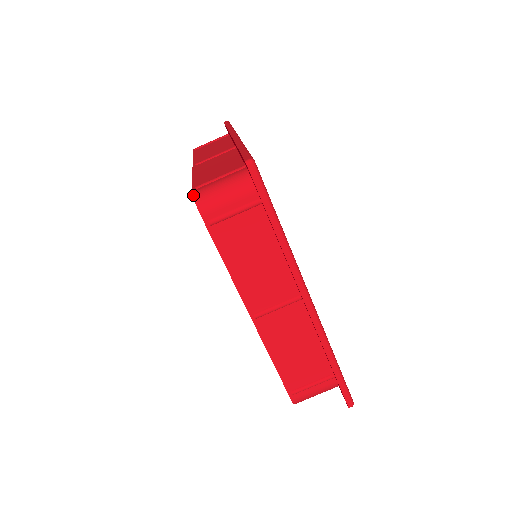
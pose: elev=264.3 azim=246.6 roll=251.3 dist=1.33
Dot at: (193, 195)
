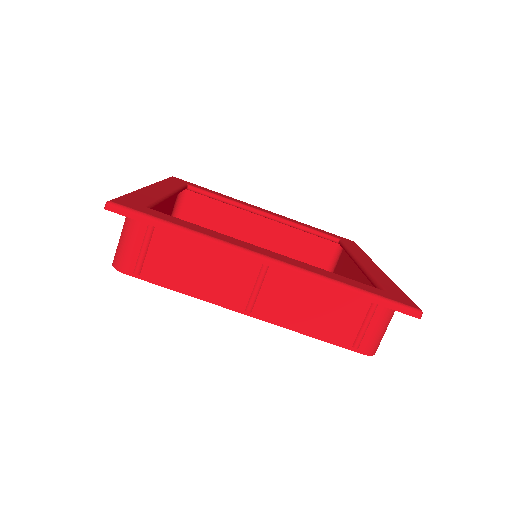
Dot at: (112, 264)
